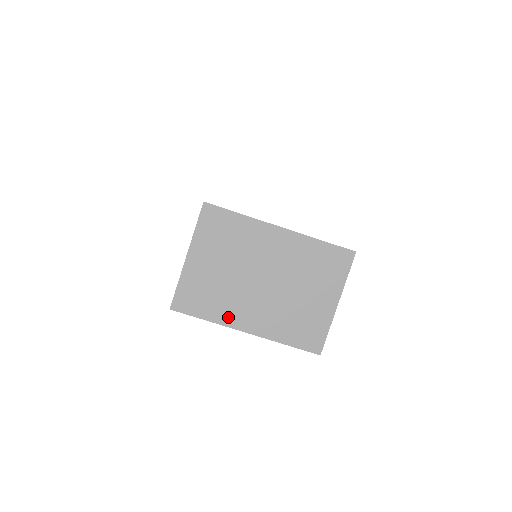
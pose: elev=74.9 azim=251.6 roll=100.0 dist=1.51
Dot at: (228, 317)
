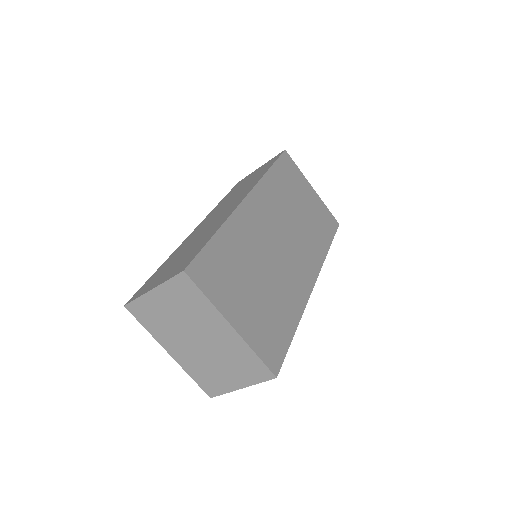
Dot at: (162, 338)
